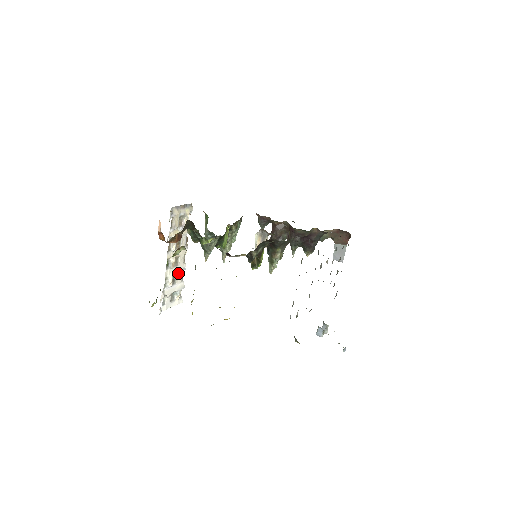
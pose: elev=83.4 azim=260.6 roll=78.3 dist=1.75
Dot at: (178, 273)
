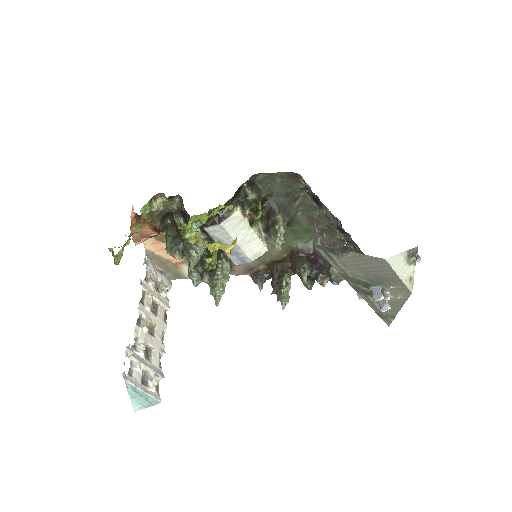
Dot at: (154, 348)
